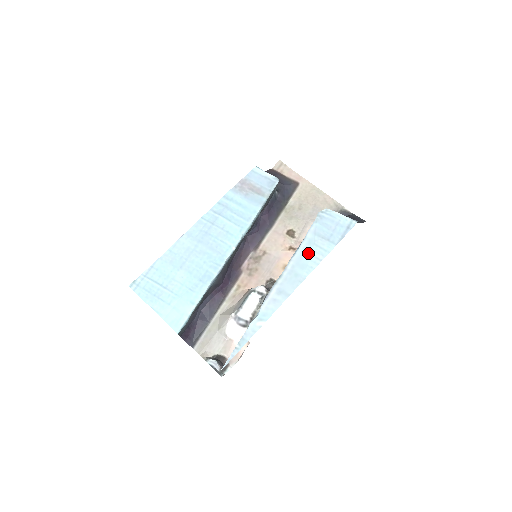
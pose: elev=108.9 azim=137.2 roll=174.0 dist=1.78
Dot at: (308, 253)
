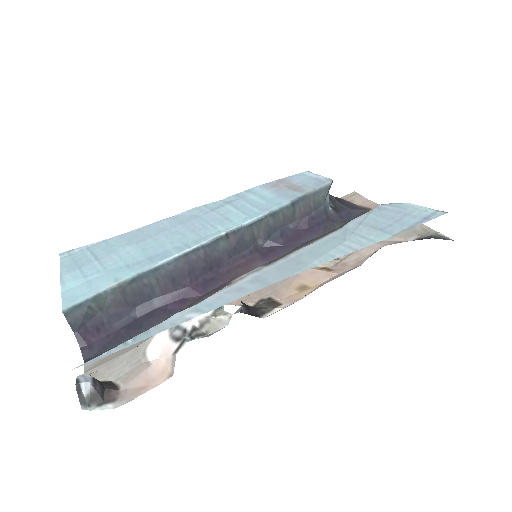
Dot at: (336, 241)
